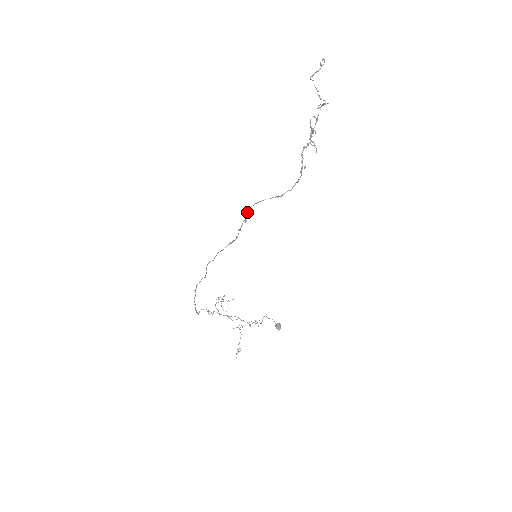
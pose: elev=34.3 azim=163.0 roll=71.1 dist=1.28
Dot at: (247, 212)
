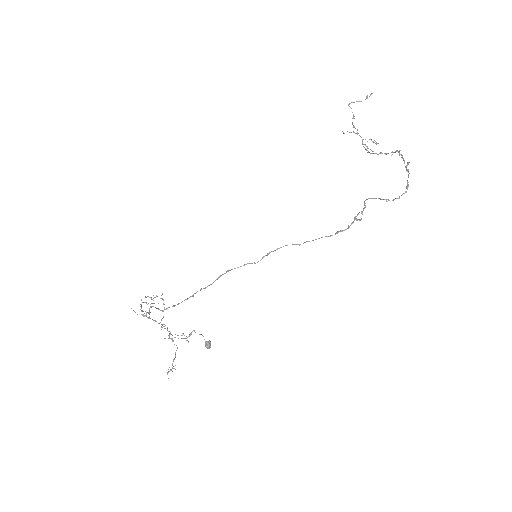
Dot at: occluded
